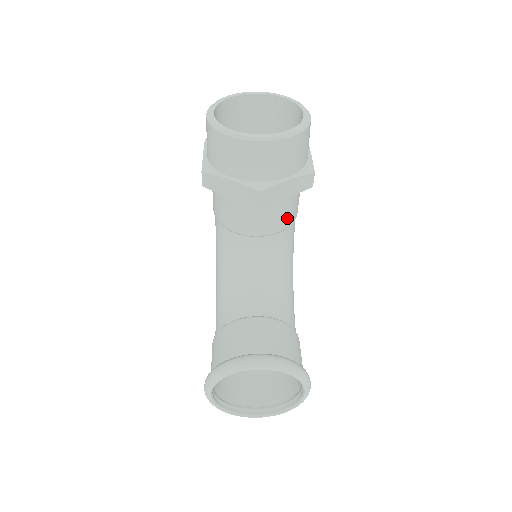
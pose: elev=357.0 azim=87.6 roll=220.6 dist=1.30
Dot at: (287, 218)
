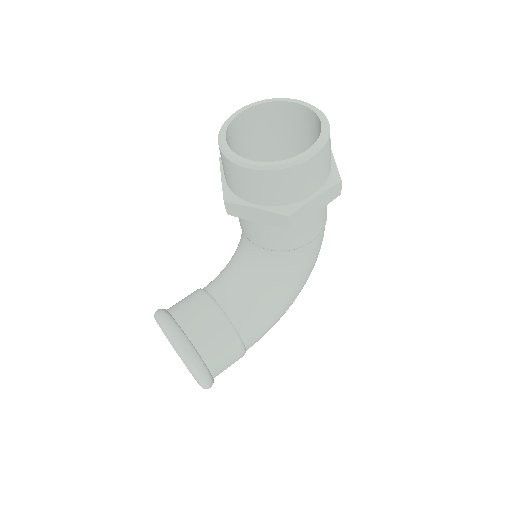
Dot at: (275, 242)
